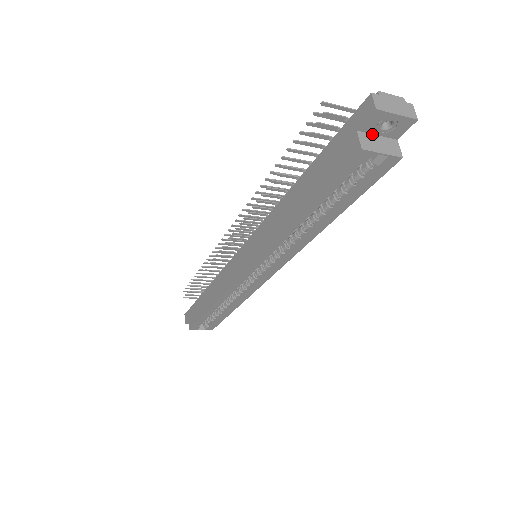
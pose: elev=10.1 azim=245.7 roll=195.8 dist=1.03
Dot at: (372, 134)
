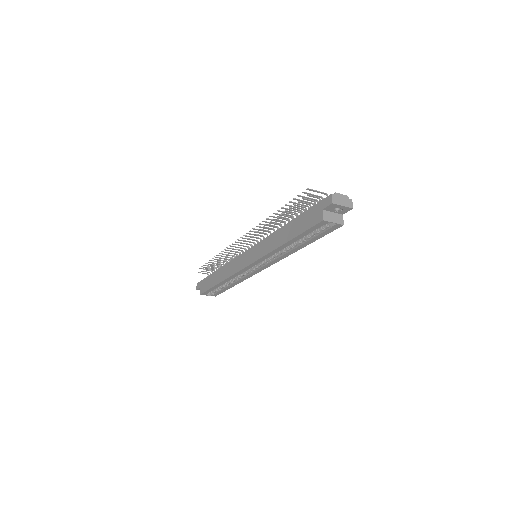
Dot at: (330, 211)
